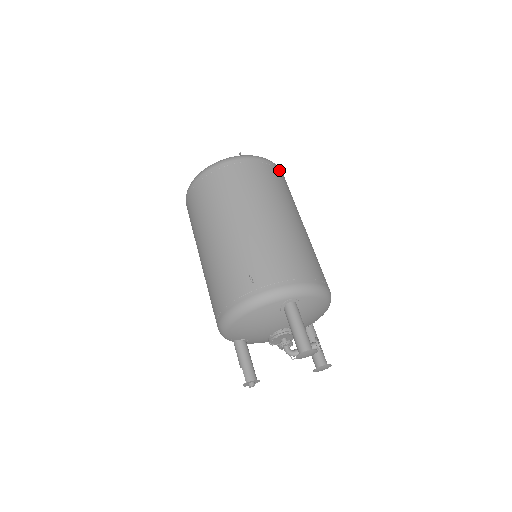
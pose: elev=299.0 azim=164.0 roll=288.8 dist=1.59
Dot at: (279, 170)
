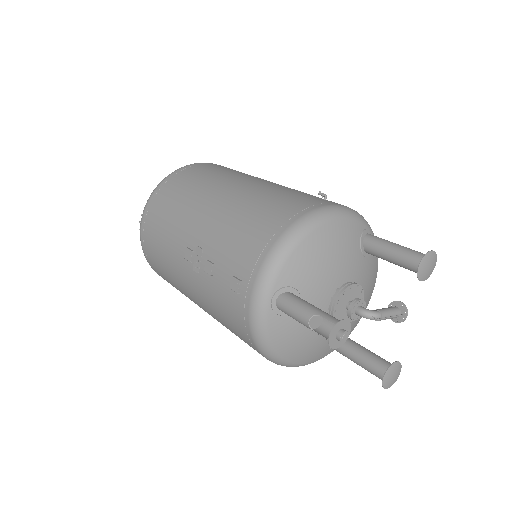
Dot at: occluded
